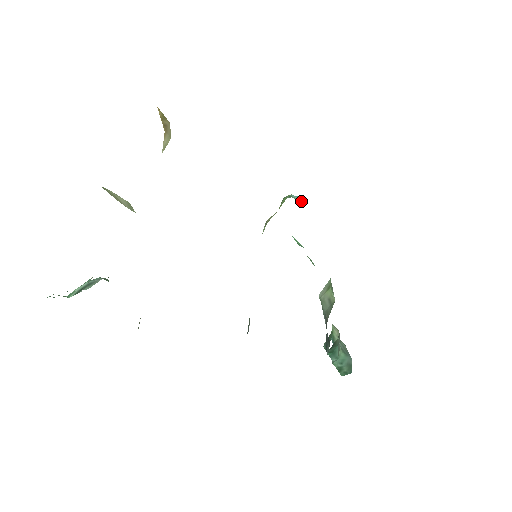
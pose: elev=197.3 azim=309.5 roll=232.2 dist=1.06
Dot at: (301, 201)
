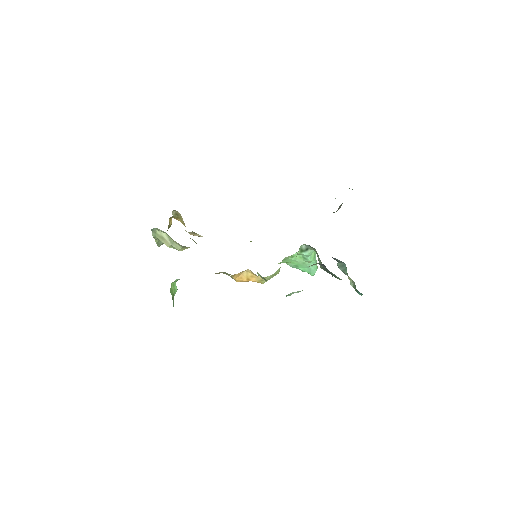
Dot at: occluded
